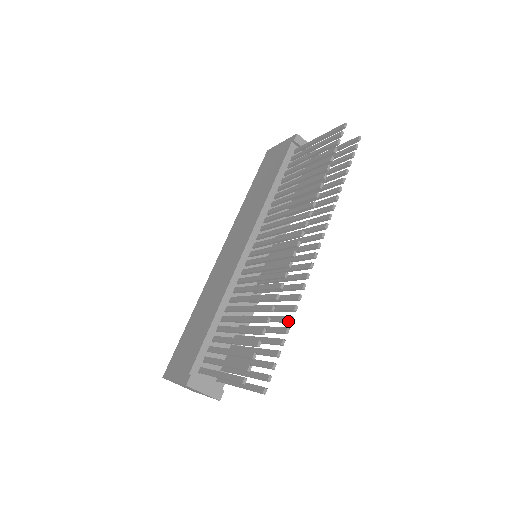
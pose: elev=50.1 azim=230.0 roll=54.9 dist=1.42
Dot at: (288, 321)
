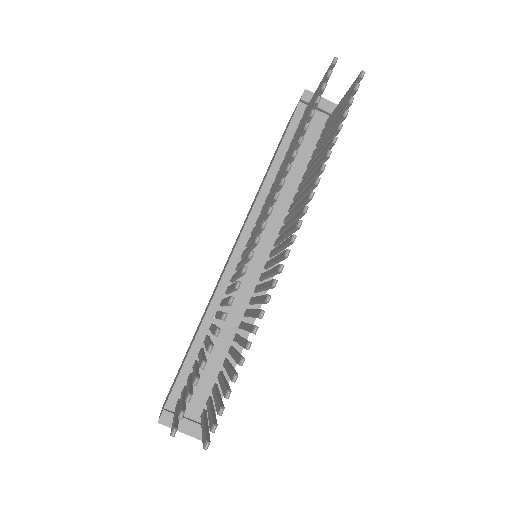
Dot at: (244, 348)
